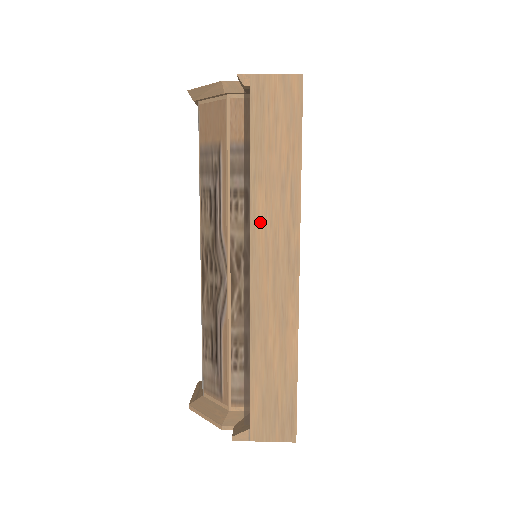
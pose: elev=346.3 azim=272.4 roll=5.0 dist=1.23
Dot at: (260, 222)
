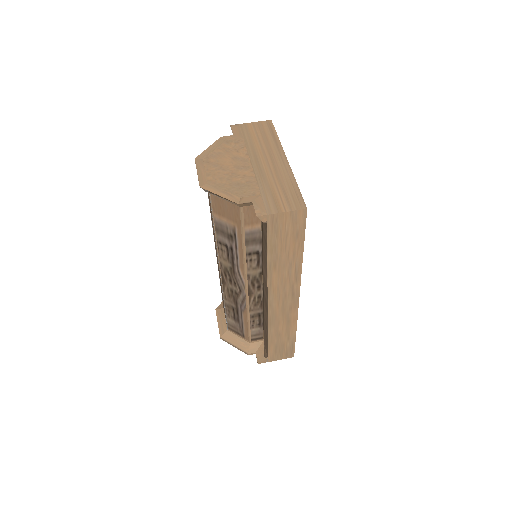
Dot at: (274, 284)
